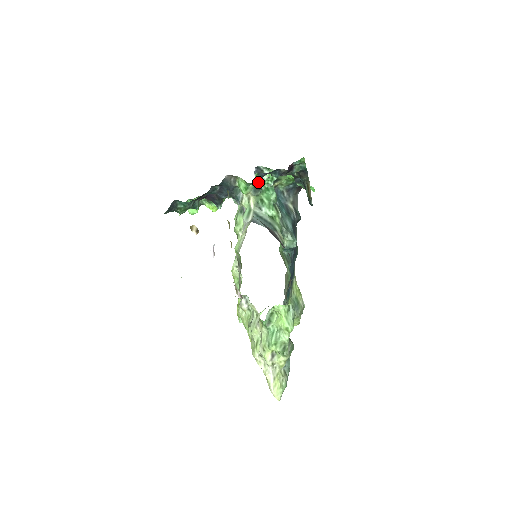
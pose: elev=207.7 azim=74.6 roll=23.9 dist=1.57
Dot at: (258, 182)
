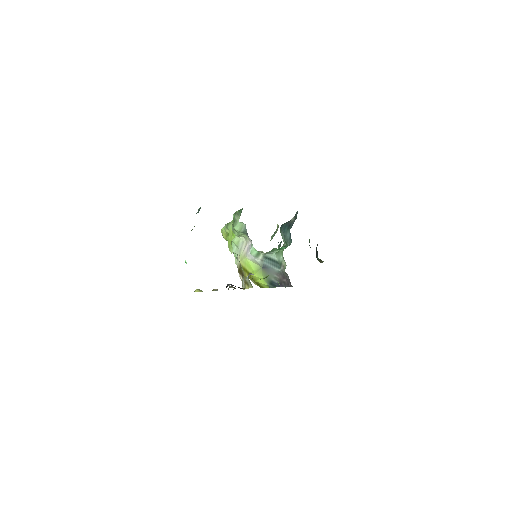
Dot at: occluded
